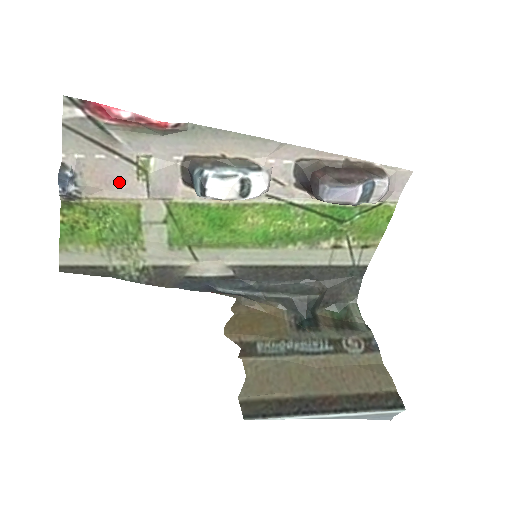
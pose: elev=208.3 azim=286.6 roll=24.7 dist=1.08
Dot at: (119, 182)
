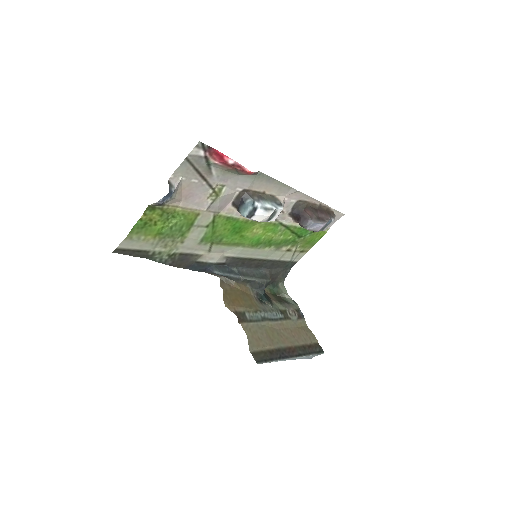
Dot at: (195, 198)
